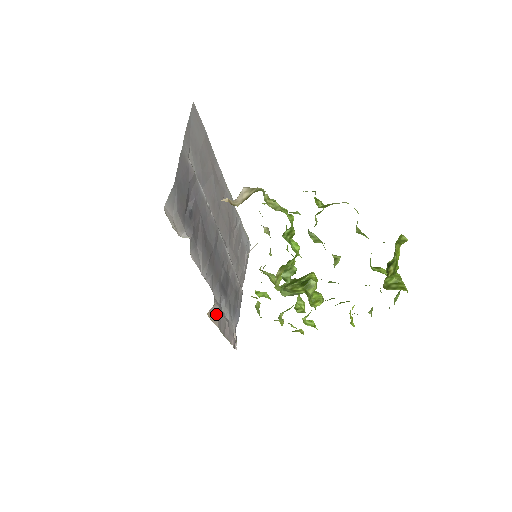
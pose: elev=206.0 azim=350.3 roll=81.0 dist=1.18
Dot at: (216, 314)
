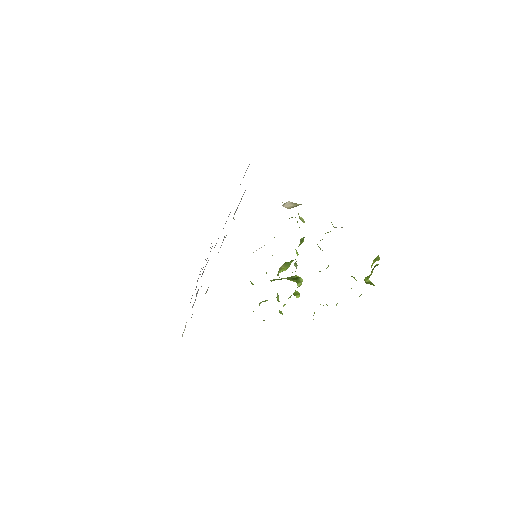
Dot at: occluded
